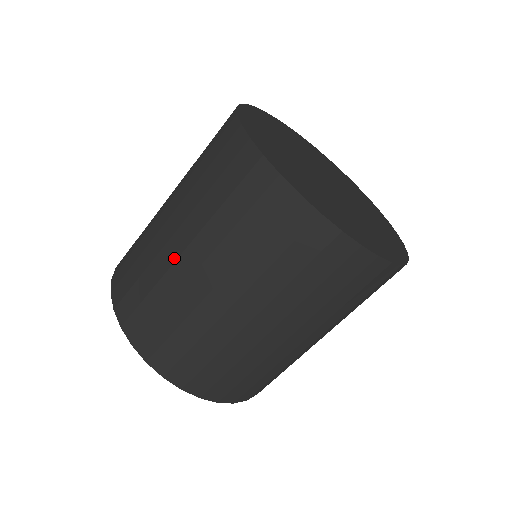
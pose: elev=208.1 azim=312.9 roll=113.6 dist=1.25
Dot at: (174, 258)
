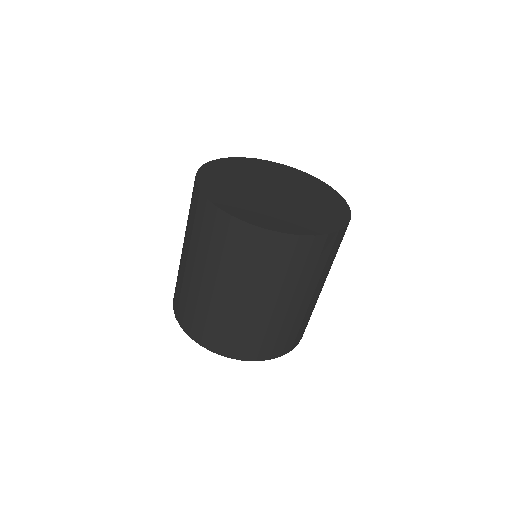
Dot at: (190, 276)
